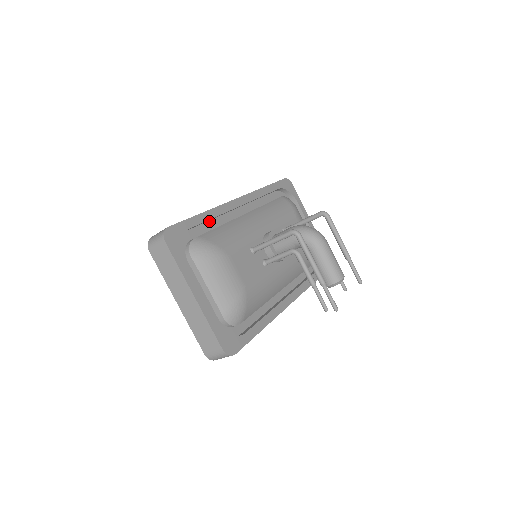
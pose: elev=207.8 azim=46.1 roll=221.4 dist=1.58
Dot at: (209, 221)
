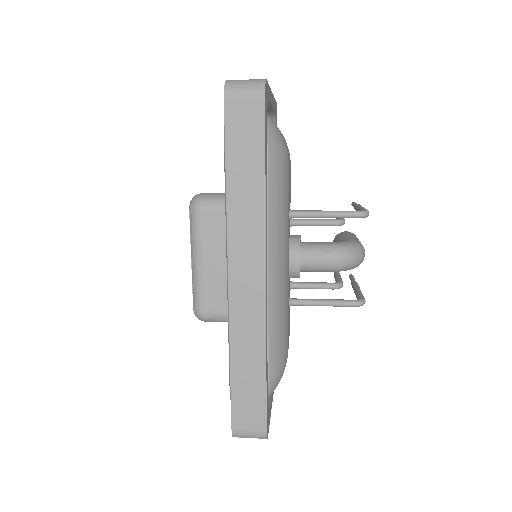
Dot at: occluded
